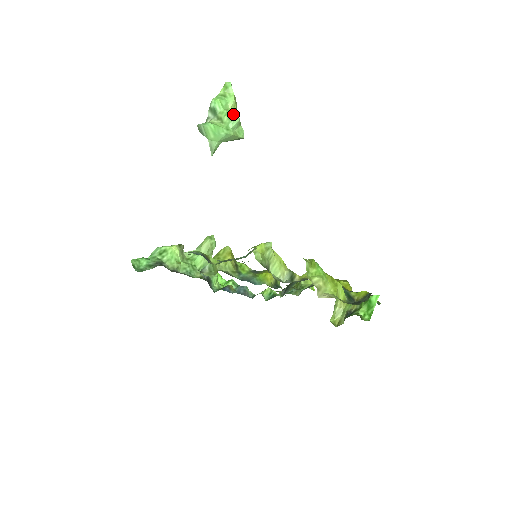
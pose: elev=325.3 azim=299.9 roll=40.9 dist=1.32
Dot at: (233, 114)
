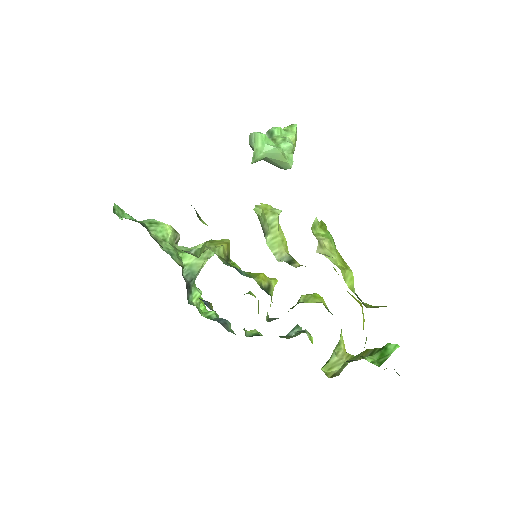
Dot at: occluded
